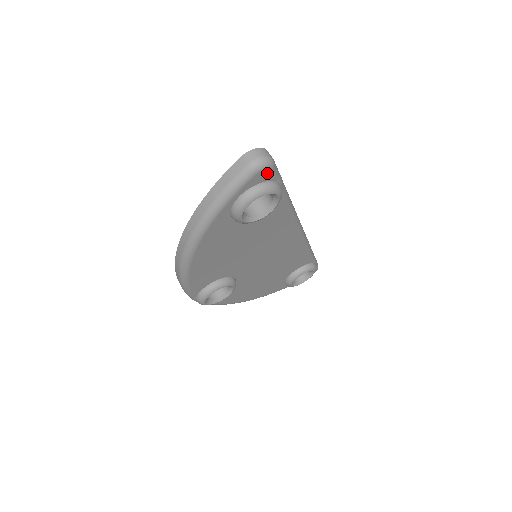
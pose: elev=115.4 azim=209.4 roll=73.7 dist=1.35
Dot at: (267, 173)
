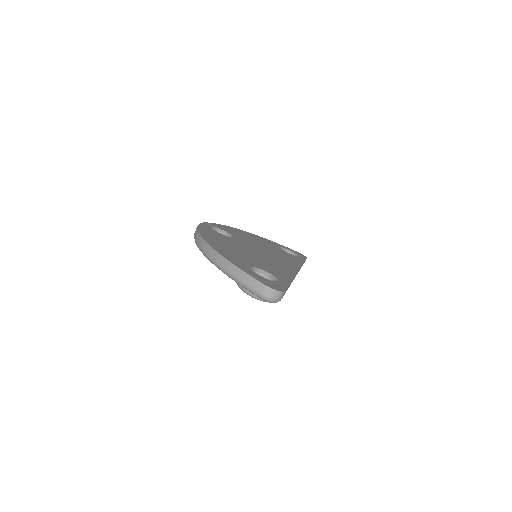
Dot at: occluded
